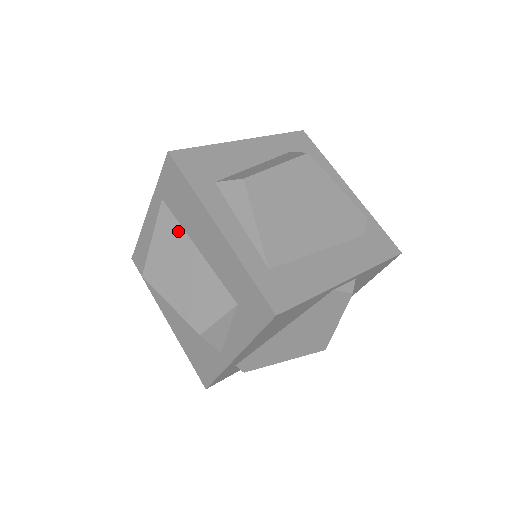
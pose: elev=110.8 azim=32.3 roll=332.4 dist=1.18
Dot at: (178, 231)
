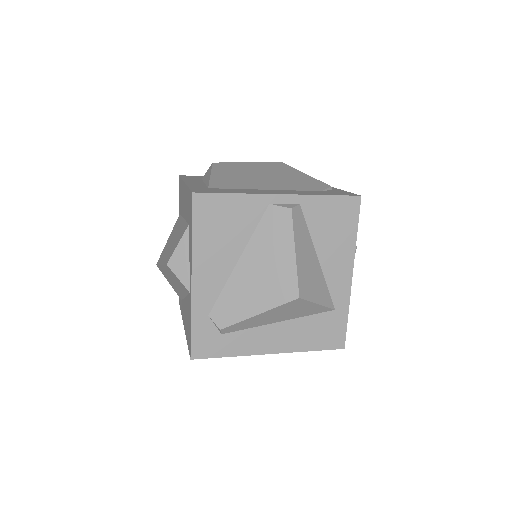
Dot at: (179, 221)
